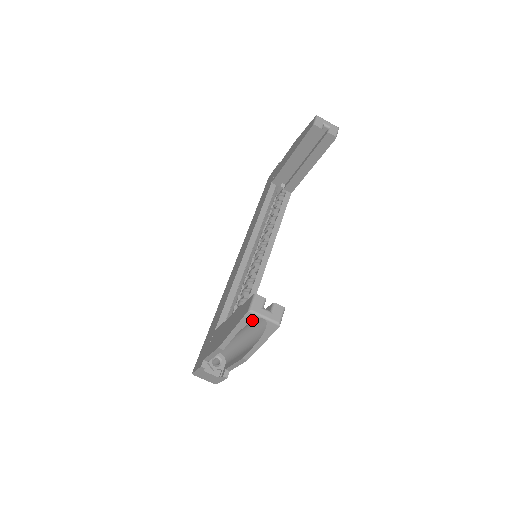
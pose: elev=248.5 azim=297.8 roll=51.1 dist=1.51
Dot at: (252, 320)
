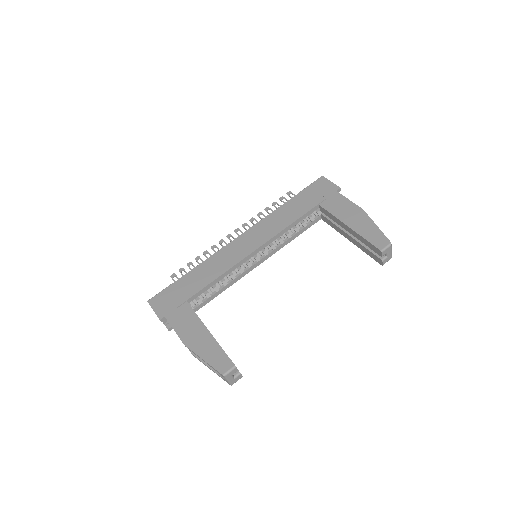
Dot at: (220, 374)
